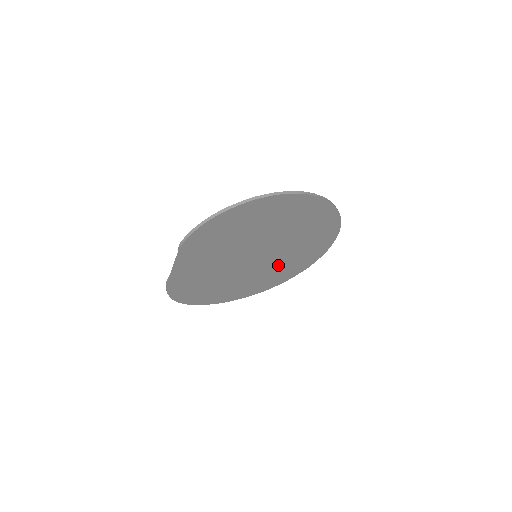
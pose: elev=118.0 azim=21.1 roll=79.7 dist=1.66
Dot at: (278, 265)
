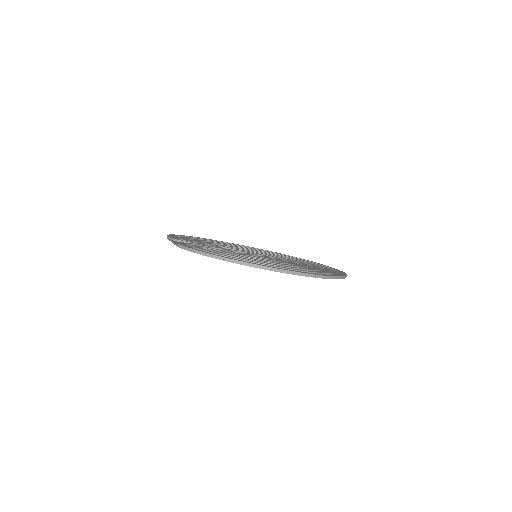
Dot at: occluded
